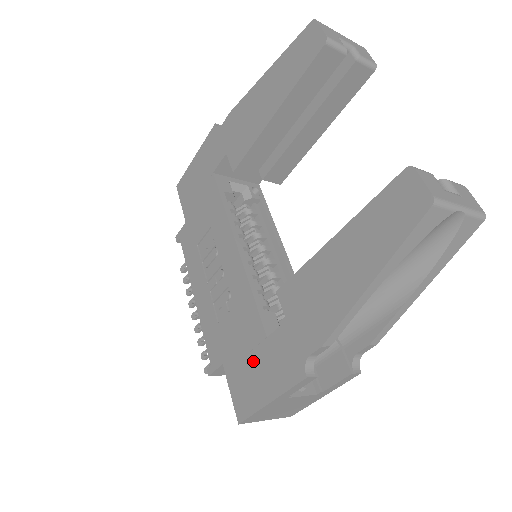
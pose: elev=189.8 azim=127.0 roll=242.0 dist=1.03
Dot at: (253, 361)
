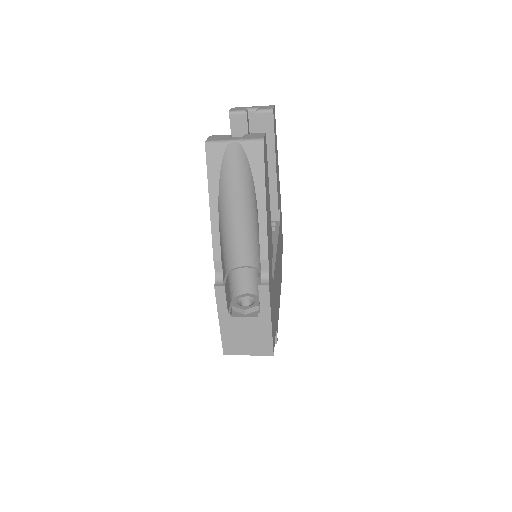
Dot at: occluded
